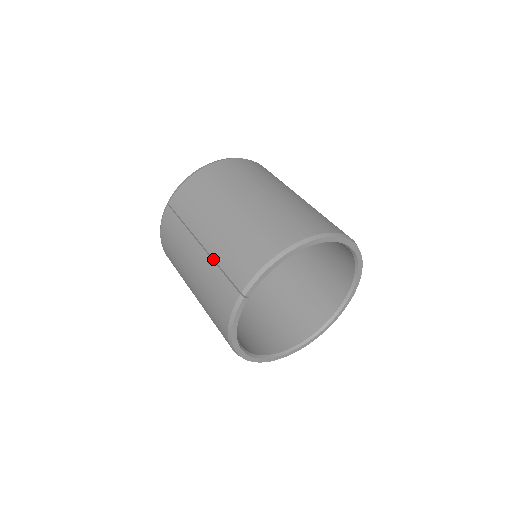
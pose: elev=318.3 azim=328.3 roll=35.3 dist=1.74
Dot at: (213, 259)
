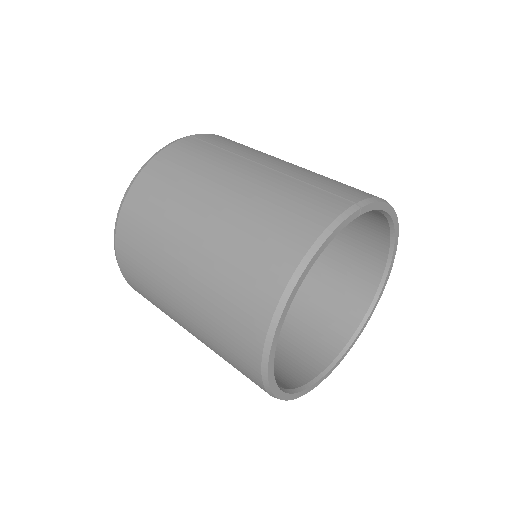
Dot at: (288, 178)
